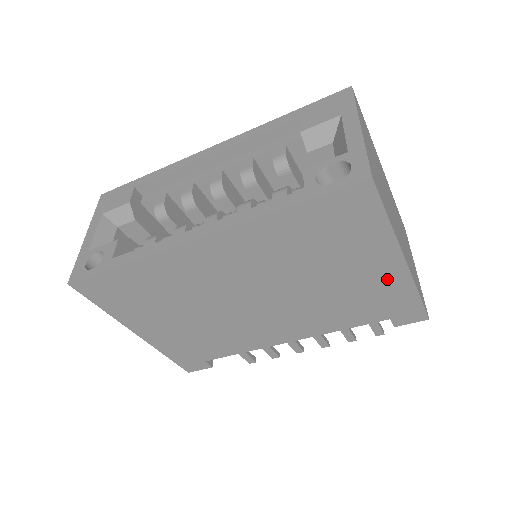
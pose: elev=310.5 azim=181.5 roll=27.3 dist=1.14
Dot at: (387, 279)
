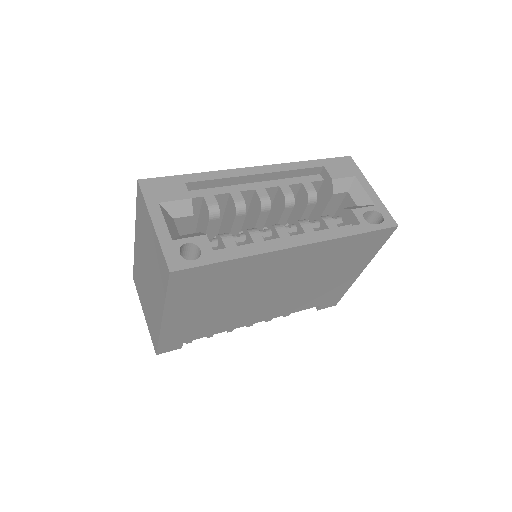
Dot at: (346, 280)
